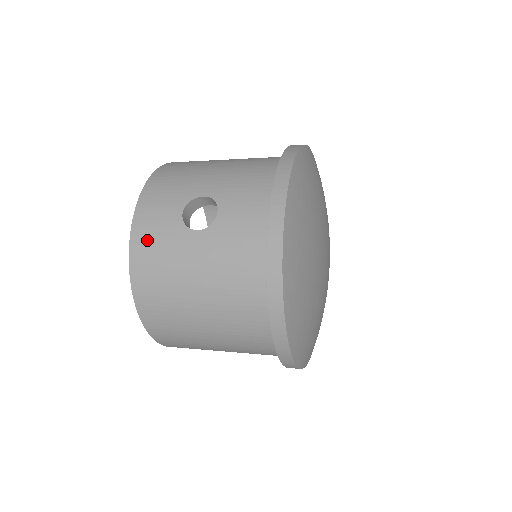
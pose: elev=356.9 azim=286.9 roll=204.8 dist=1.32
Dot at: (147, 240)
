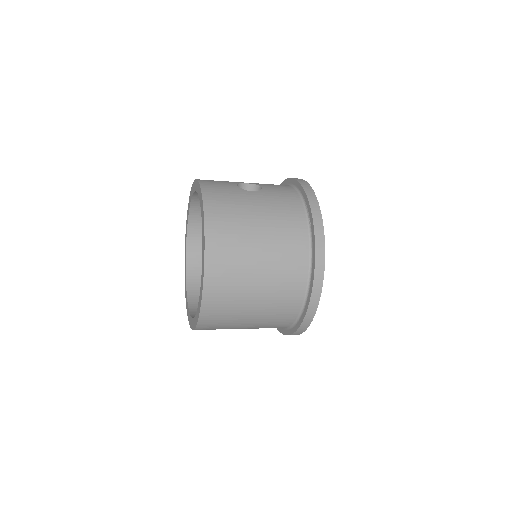
Dot at: (216, 192)
